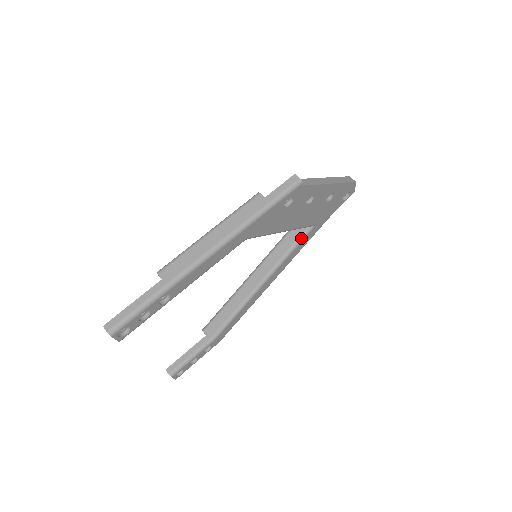
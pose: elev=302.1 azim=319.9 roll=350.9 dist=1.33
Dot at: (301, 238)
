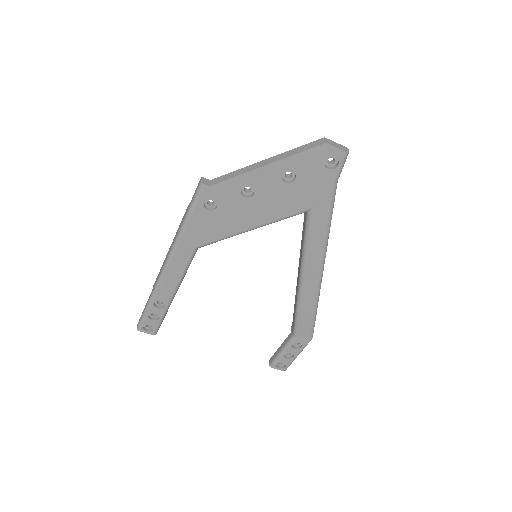
Dot at: (306, 227)
